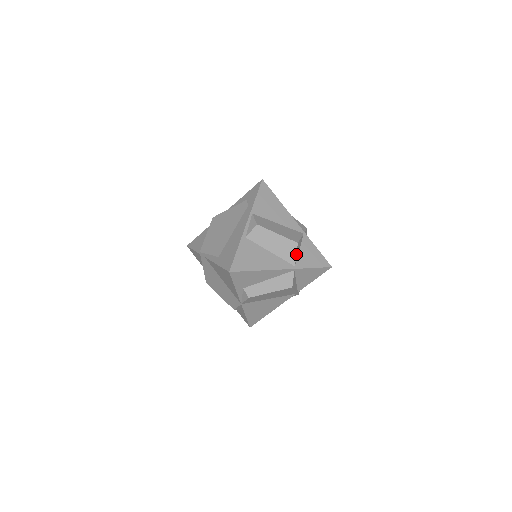
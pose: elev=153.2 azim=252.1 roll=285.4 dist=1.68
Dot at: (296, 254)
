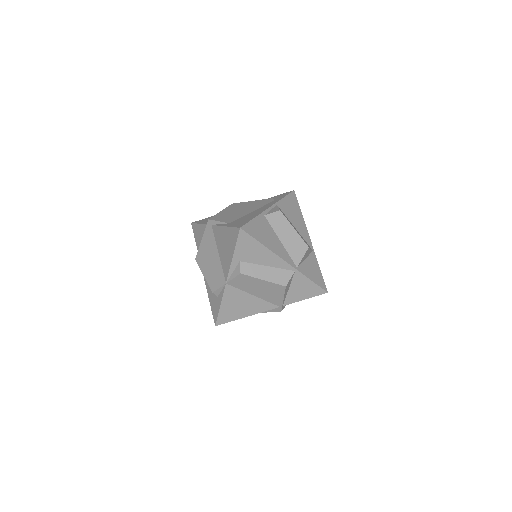
Dot at: (303, 257)
